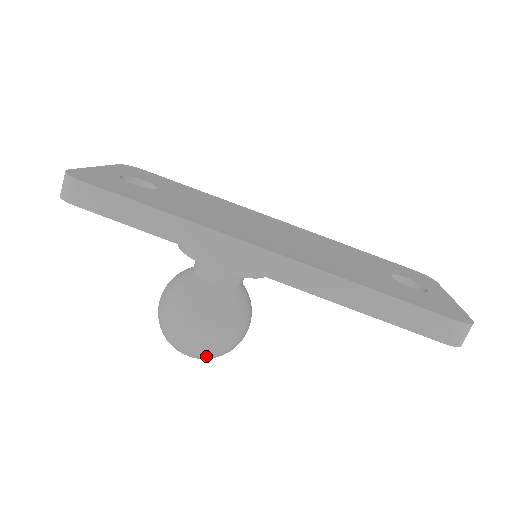
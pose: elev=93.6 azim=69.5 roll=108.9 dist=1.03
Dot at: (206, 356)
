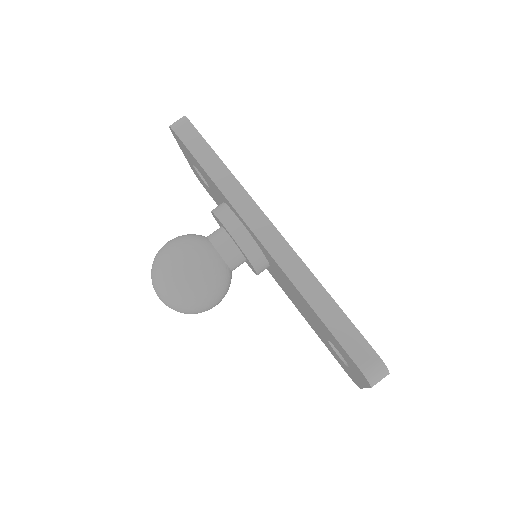
Dot at: (172, 294)
